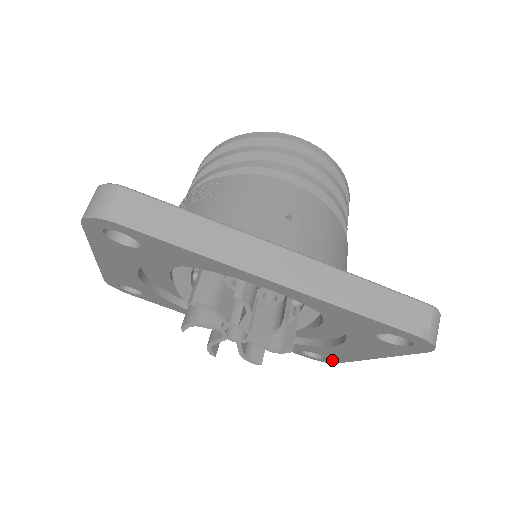
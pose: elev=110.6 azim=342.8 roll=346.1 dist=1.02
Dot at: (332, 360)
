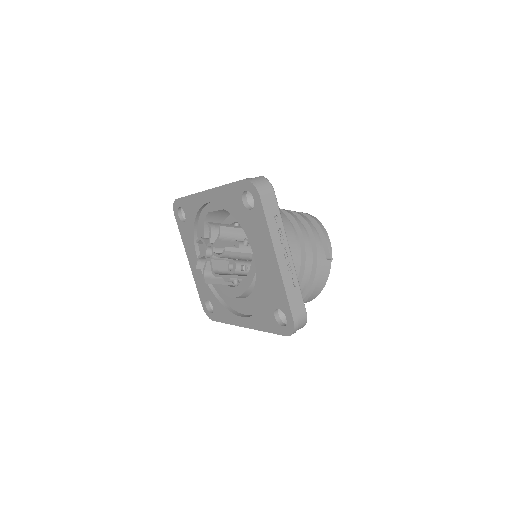
Dot at: (287, 313)
